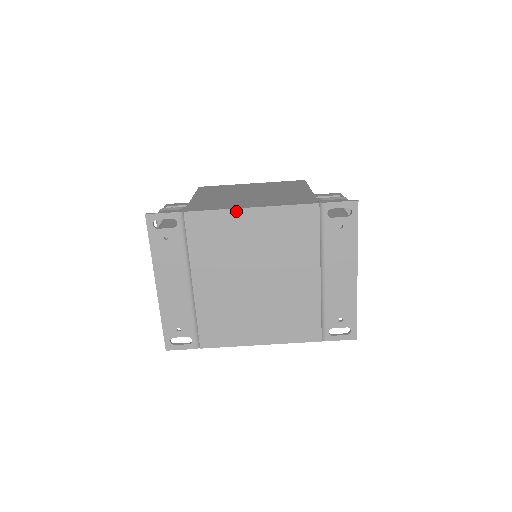
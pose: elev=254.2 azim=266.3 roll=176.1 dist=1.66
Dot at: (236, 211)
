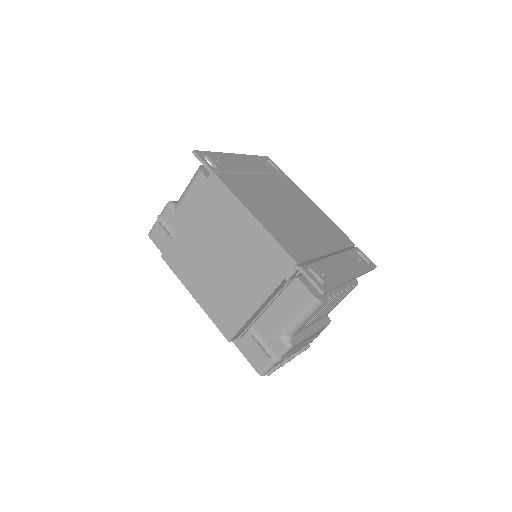
Dot at: (311, 201)
